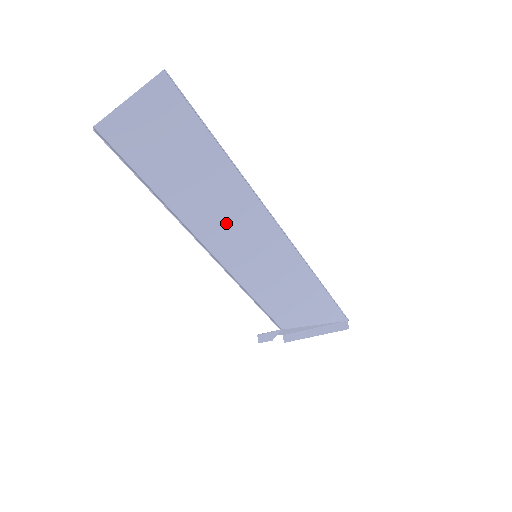
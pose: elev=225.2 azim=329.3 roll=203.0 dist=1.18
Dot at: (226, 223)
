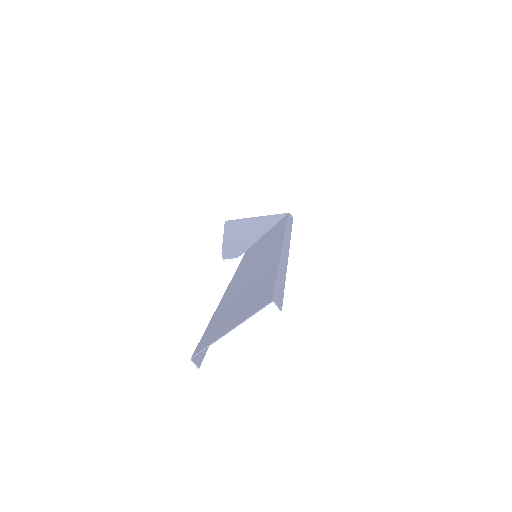
Dot at: (250, 273)
